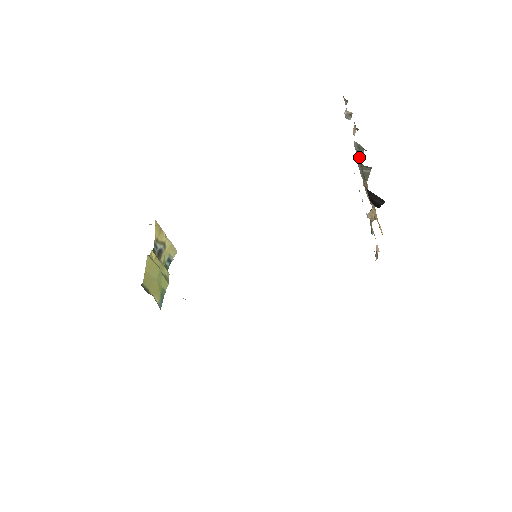
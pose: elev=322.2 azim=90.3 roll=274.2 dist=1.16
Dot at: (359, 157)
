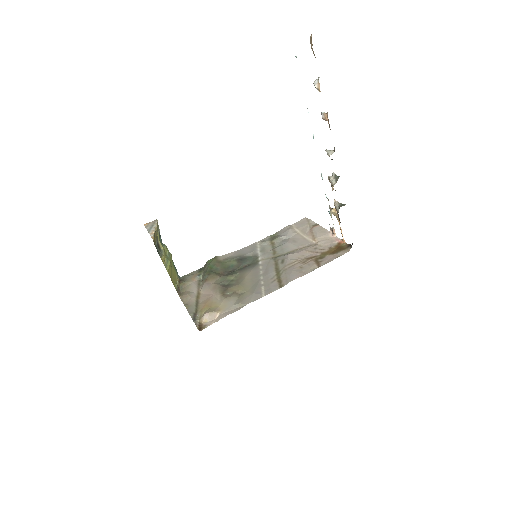
Dot at: occluded
